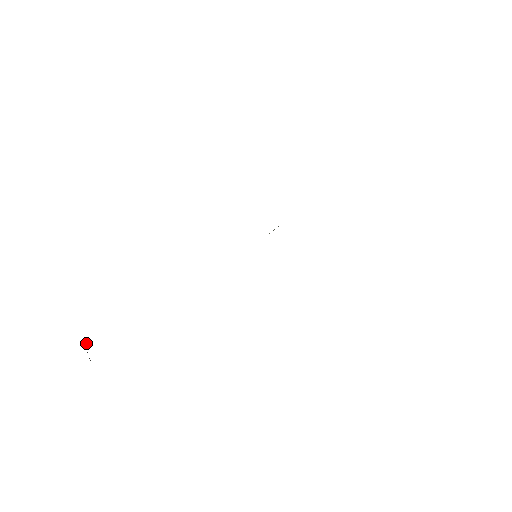
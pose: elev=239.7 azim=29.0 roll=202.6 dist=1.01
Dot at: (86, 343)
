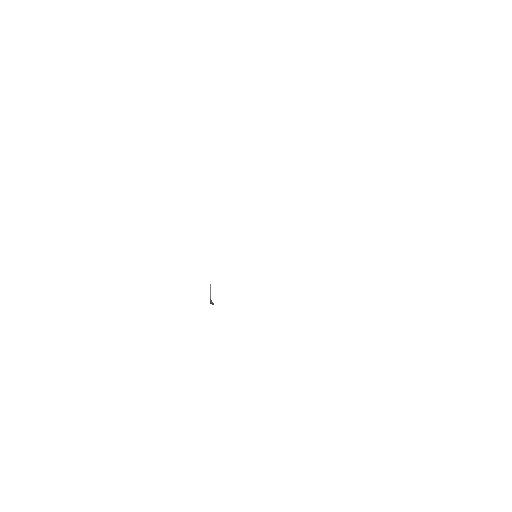
Dot at: (210, 292)
